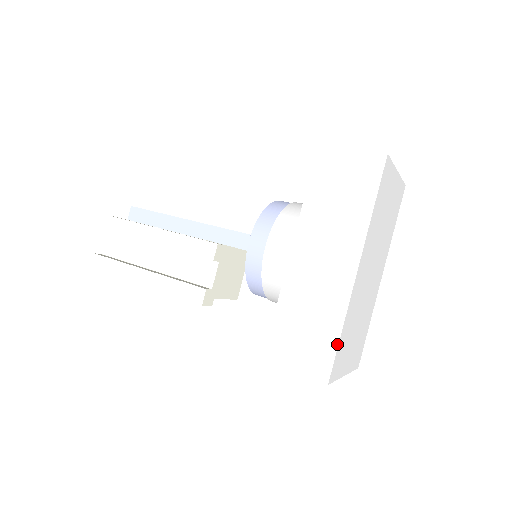
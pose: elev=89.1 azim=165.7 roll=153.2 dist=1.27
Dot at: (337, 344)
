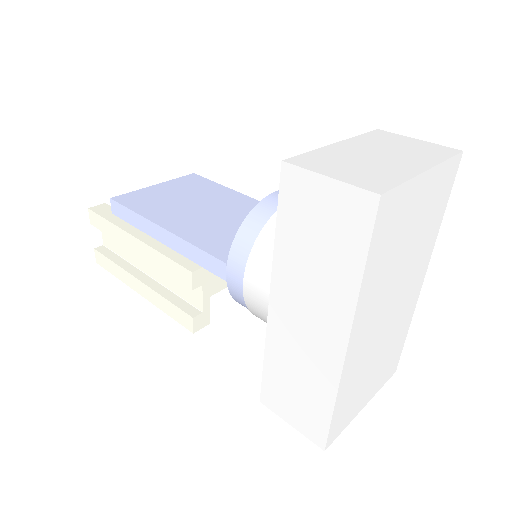
Dot at: (330, 418)
